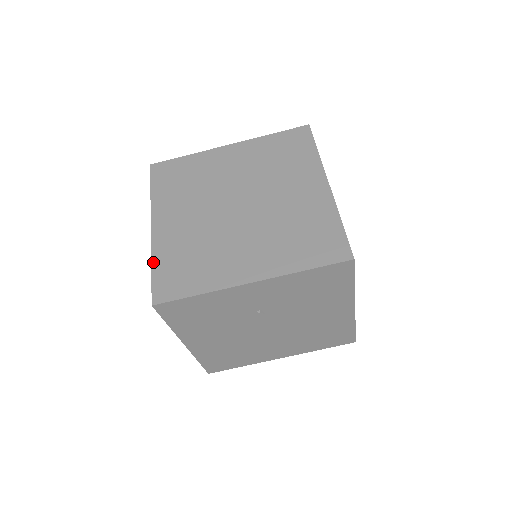
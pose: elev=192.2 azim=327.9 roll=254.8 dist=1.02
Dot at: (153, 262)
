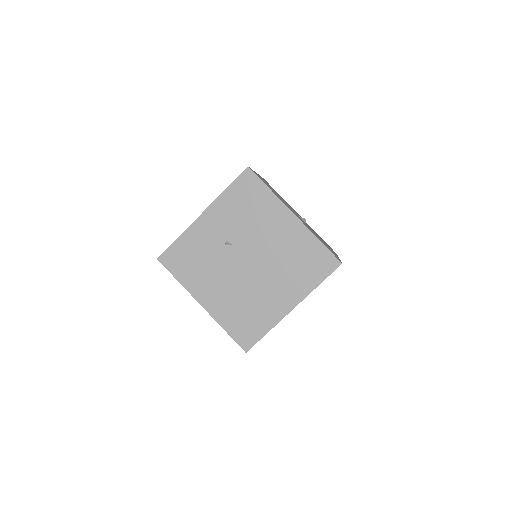
Dot at: occluded
